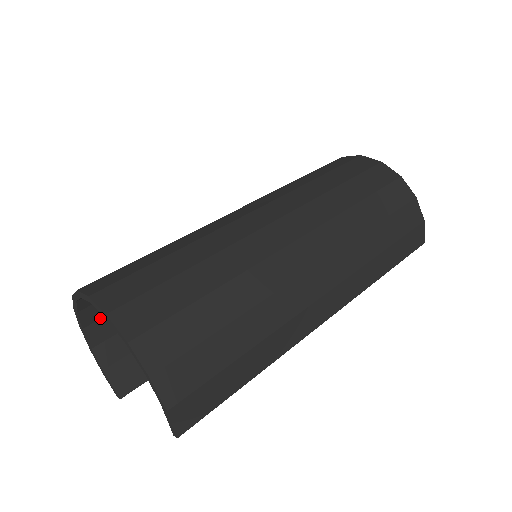
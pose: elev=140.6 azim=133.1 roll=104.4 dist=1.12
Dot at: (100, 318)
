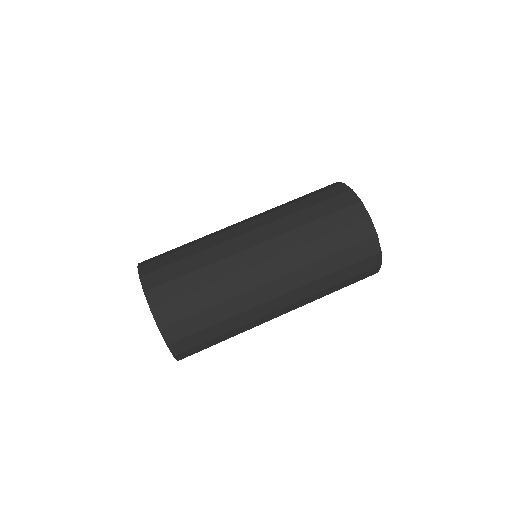
Dot at: occluded
